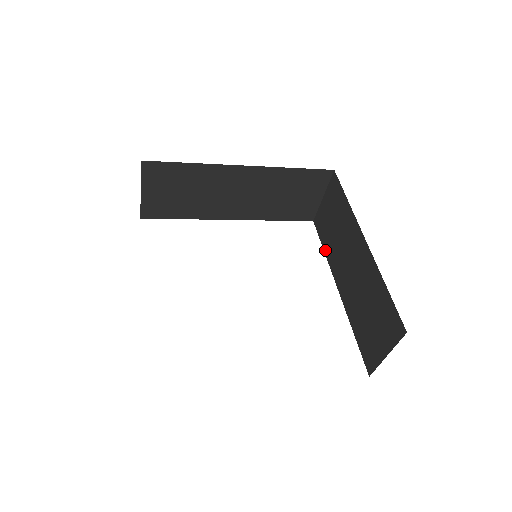
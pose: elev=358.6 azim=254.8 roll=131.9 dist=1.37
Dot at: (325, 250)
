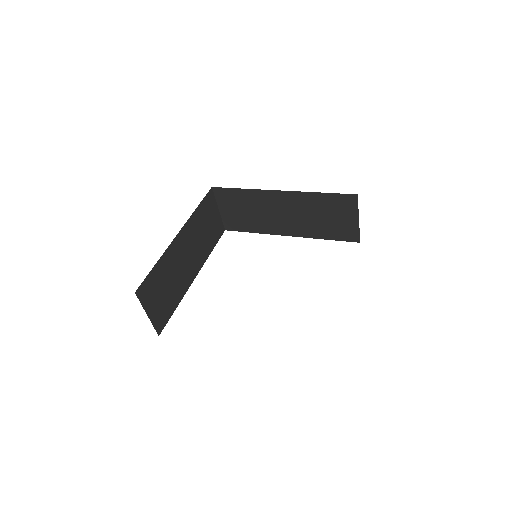
Dot at: occluded
